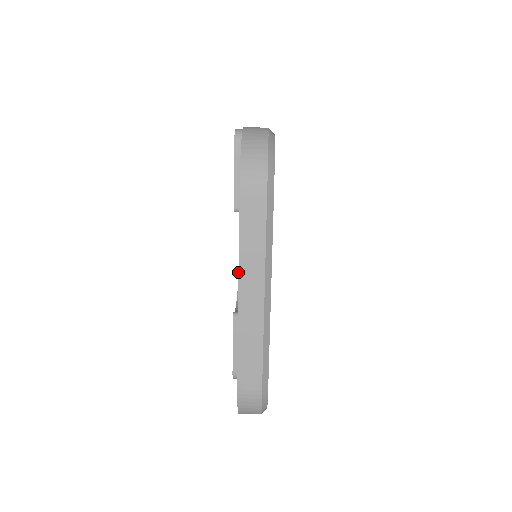
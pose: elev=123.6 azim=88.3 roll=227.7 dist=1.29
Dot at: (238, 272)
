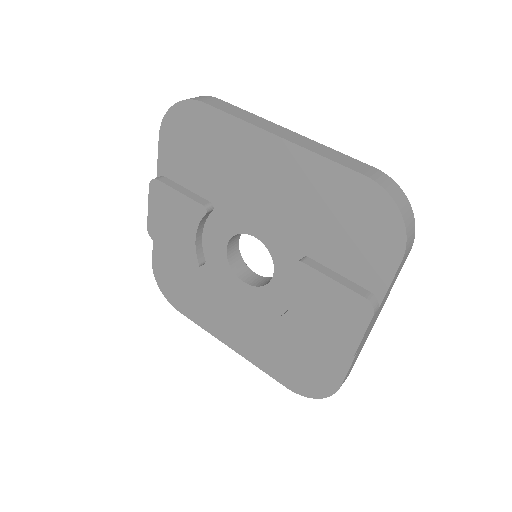
Dot at: (258, 127)
